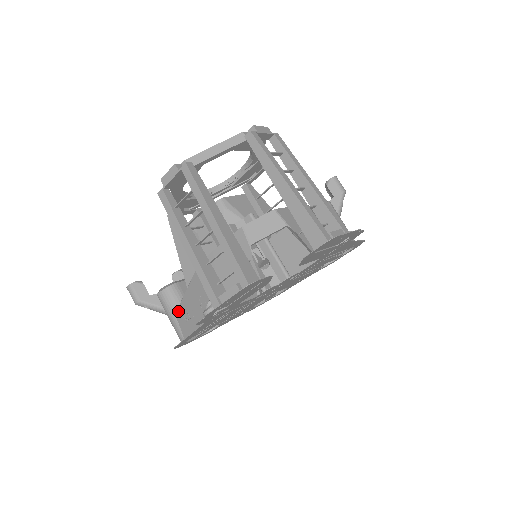
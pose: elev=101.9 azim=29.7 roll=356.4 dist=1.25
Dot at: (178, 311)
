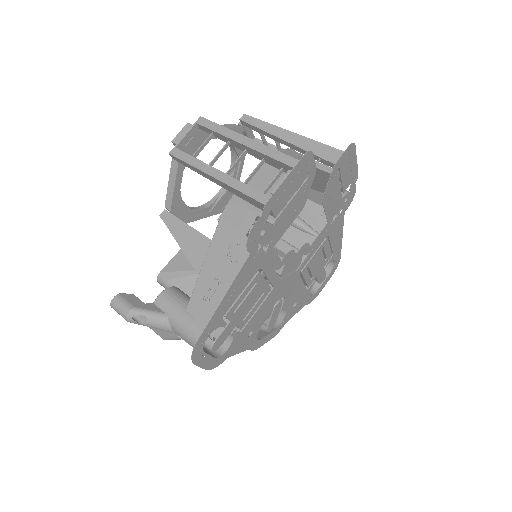
Dot at: (191, 300)
